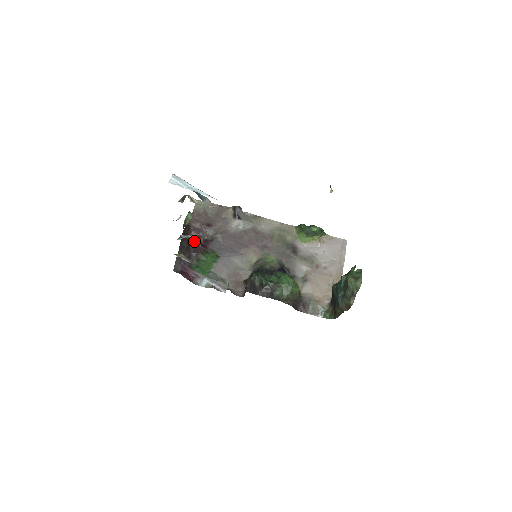
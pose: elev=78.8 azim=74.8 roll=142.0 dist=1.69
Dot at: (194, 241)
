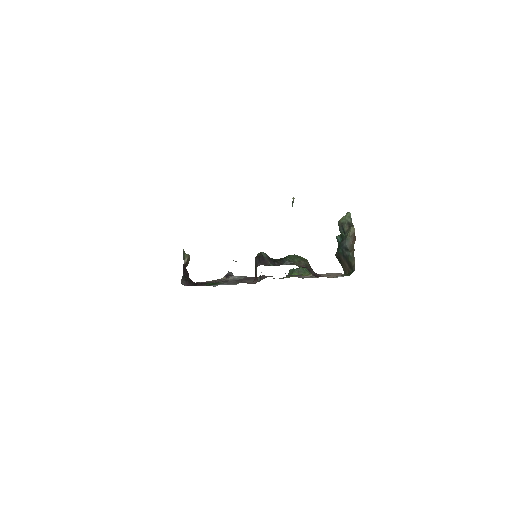
Dot at: occluded
